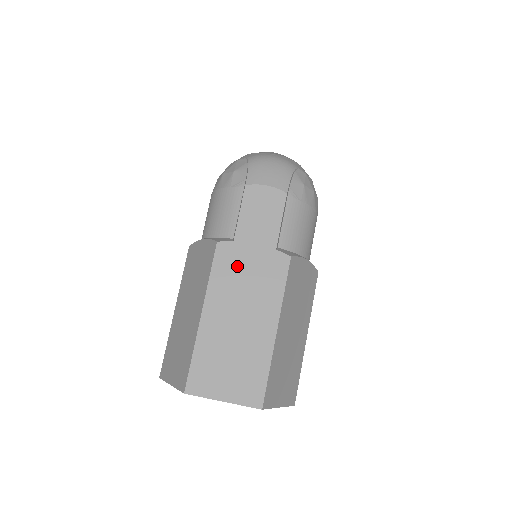
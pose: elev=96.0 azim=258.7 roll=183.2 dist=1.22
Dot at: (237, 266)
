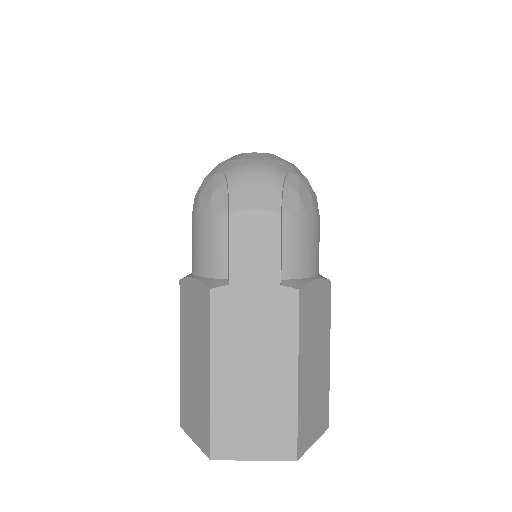
Dot at: (239, 313)
